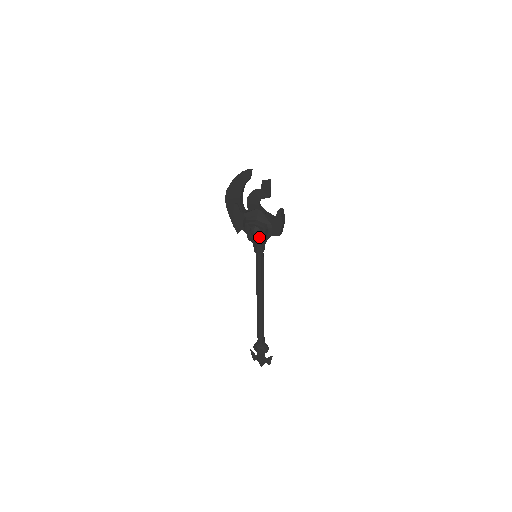
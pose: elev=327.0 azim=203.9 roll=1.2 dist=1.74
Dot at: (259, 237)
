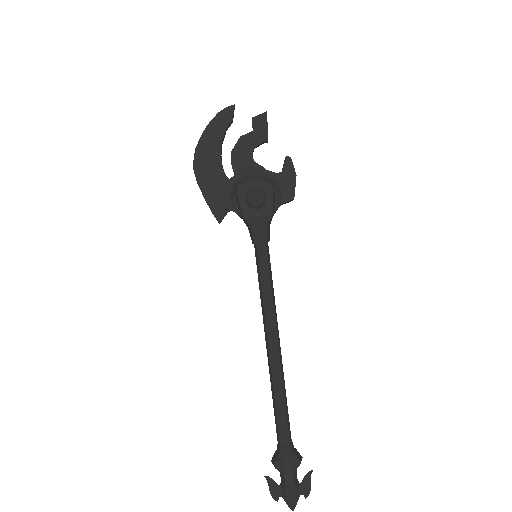
Dot at: (263, 207)
